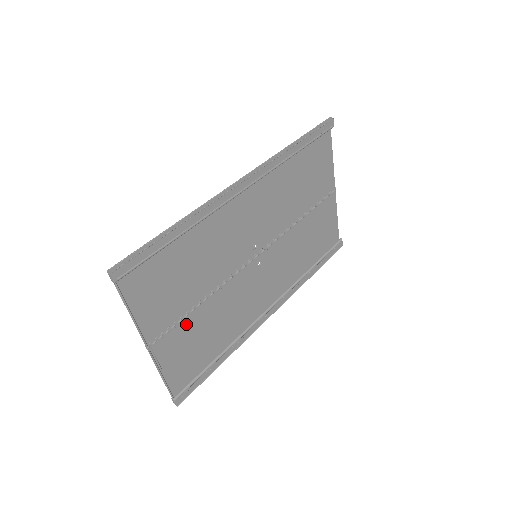
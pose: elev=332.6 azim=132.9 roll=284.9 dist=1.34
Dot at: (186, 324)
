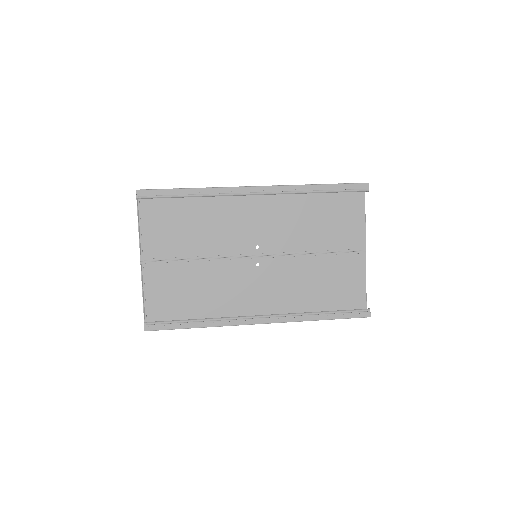
Dot at: (176, 267)
